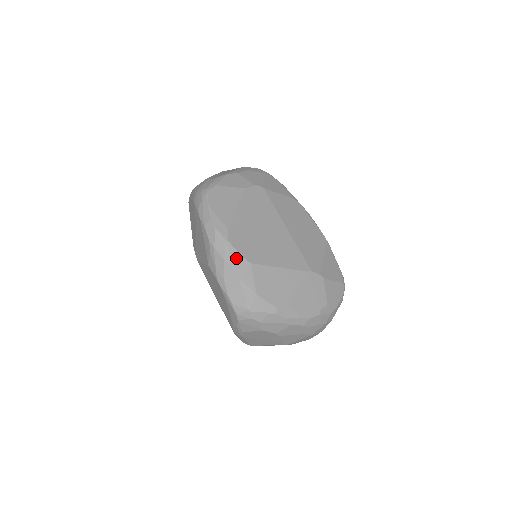
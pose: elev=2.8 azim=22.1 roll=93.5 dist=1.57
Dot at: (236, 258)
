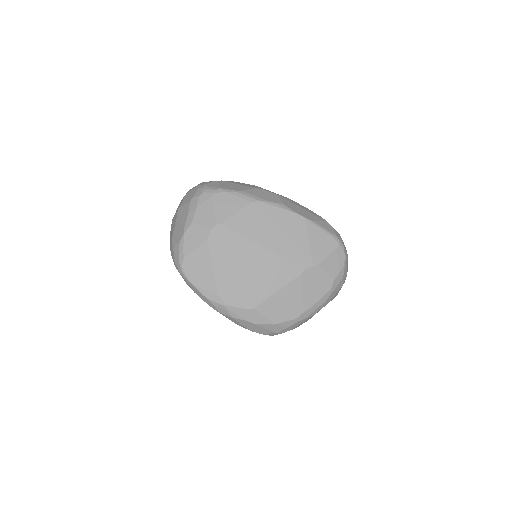
Dot at: (240, 313)
